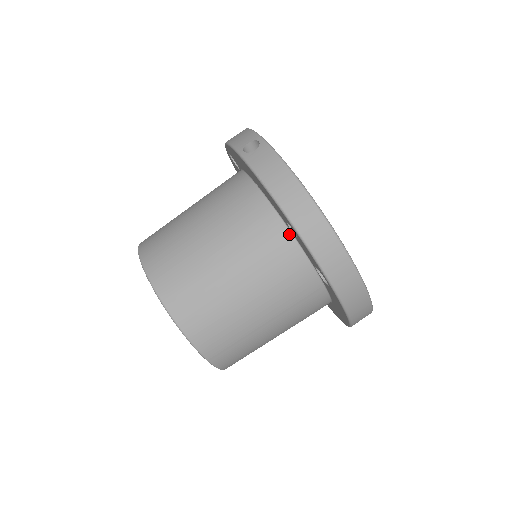
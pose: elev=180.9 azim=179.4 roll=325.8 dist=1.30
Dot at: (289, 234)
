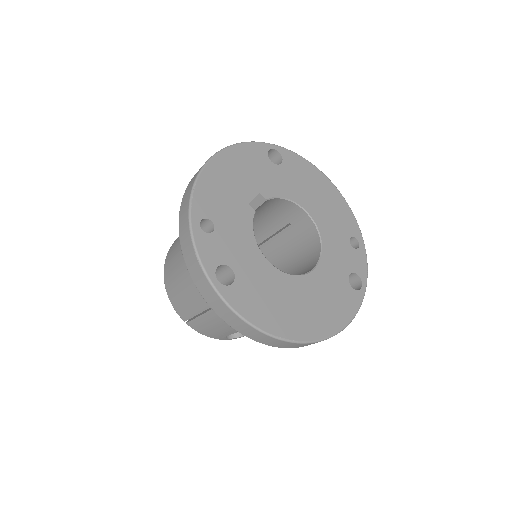
Dot at: occluded
